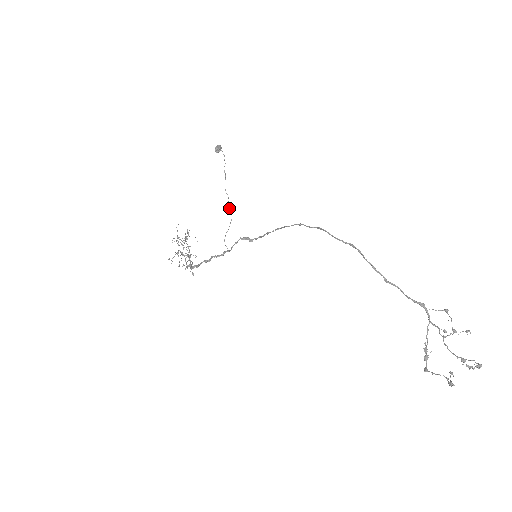
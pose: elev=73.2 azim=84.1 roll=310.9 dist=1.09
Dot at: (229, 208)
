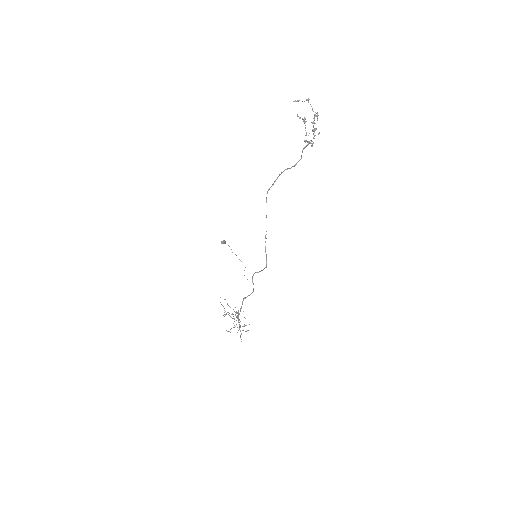
Dot at: (241, 261)
